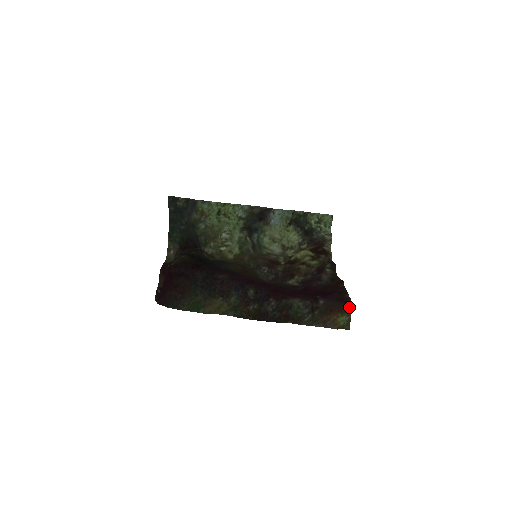
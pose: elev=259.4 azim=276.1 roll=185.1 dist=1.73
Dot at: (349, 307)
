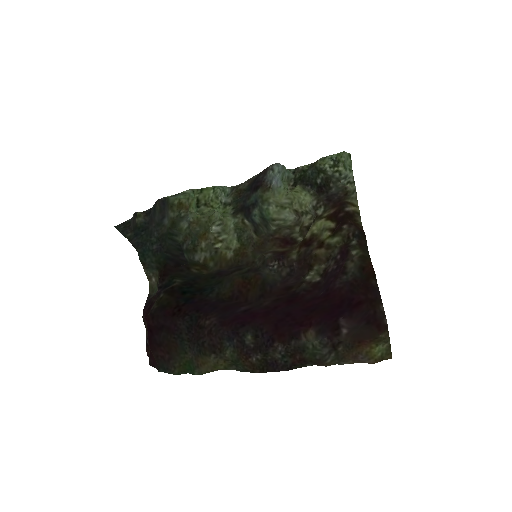
Dot at: (384, 331)
